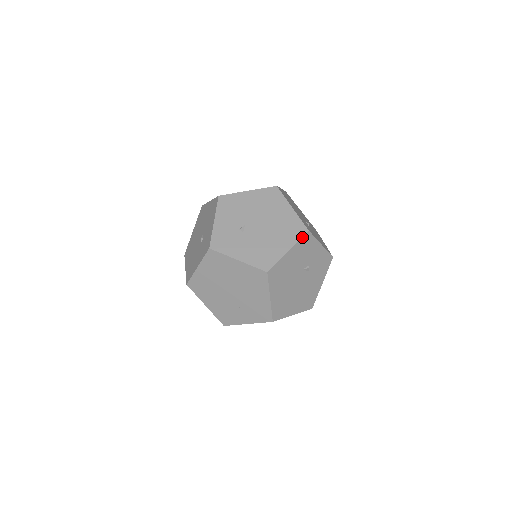
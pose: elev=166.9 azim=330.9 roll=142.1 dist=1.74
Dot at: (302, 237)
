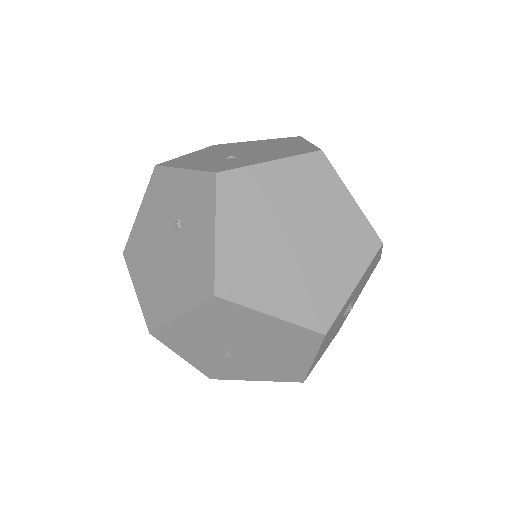
Dot at: occluded
